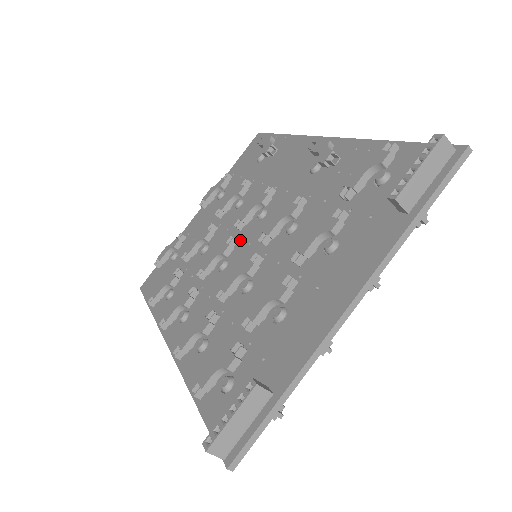
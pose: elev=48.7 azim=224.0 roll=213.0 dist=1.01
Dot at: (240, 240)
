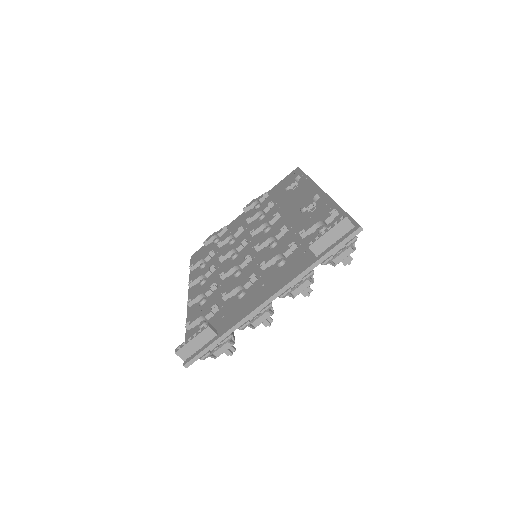
Dot at: (250, 243)
